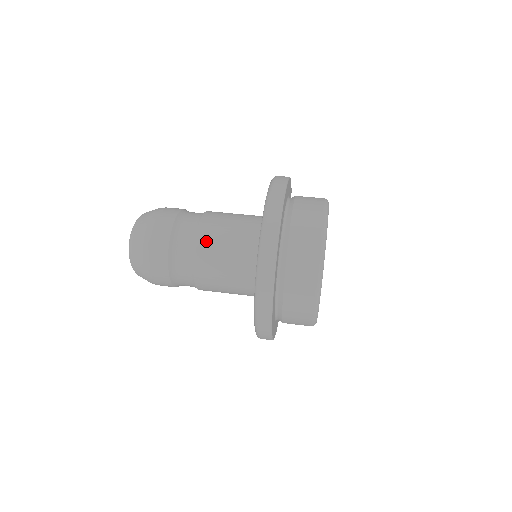
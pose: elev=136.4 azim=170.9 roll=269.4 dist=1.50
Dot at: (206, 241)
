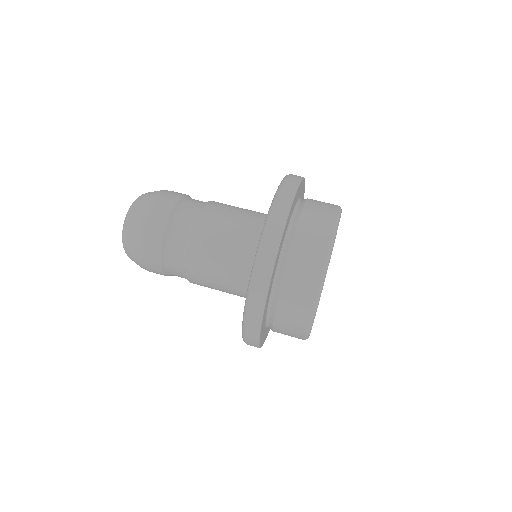
Dot at: (201, 242)
